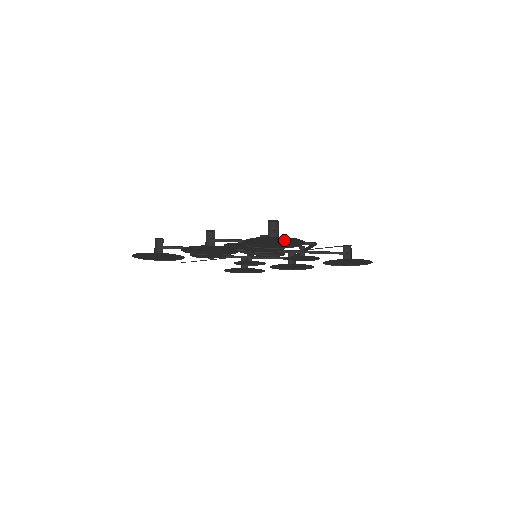
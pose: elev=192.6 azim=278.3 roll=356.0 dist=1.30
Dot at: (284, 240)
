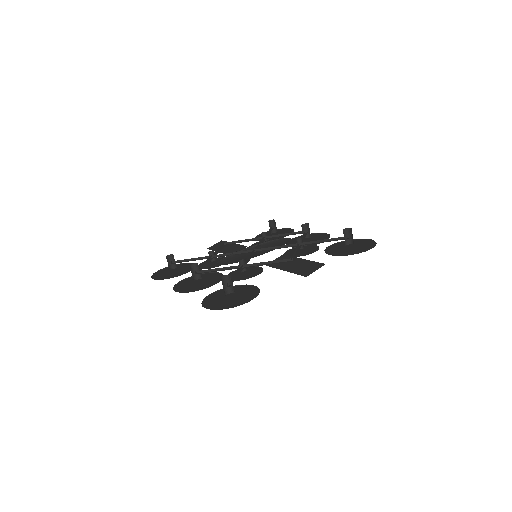
Dot at: (234, 300)
